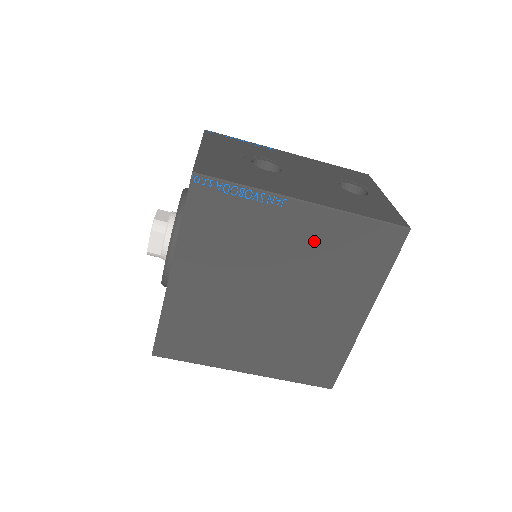
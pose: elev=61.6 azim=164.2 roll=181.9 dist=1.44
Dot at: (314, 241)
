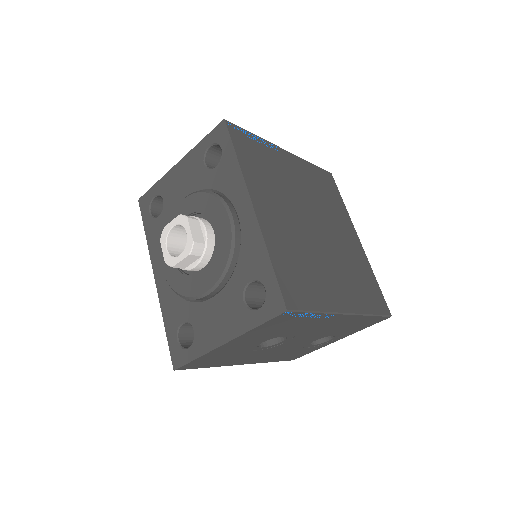
Dot at: (304, 178)
